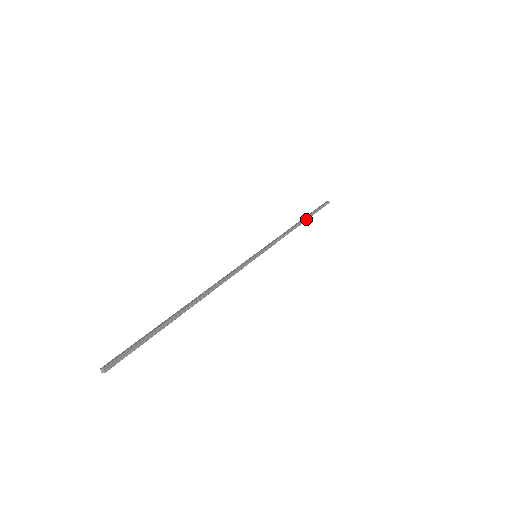
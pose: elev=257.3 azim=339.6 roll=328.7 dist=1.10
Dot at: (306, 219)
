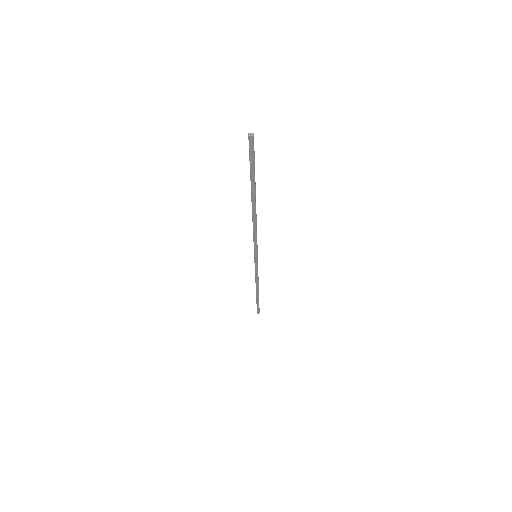
Dot at: occluded
